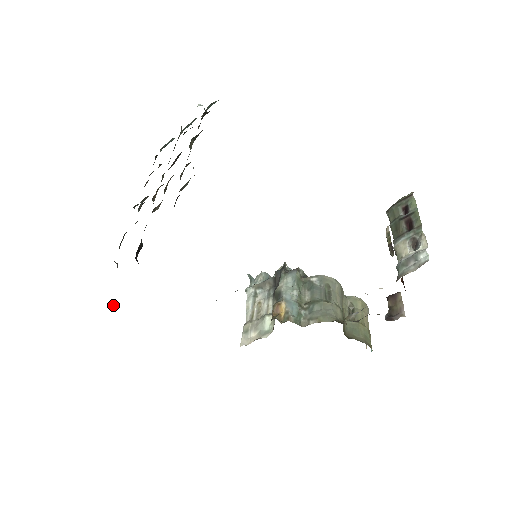
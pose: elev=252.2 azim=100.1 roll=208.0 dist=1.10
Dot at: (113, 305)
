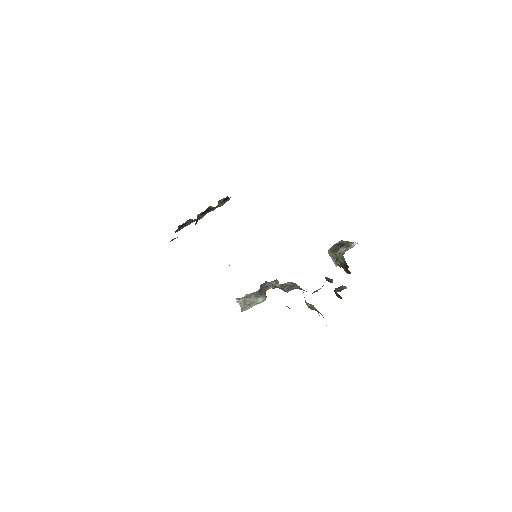
Dot at: occluded
